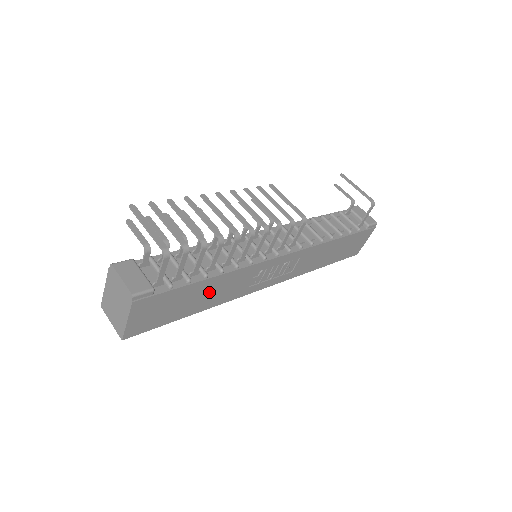
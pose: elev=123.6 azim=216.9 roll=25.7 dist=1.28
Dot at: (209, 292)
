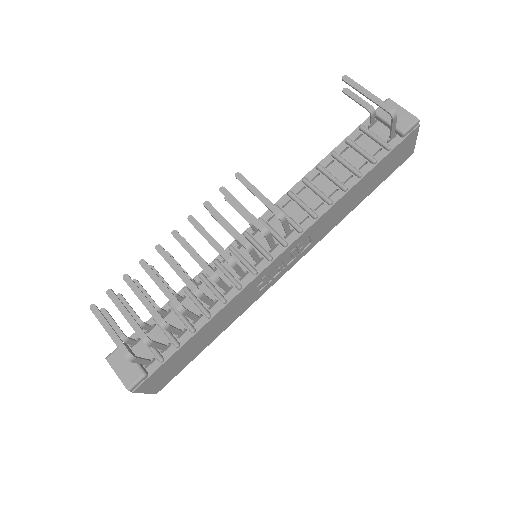
Dot at: (211, 329)
